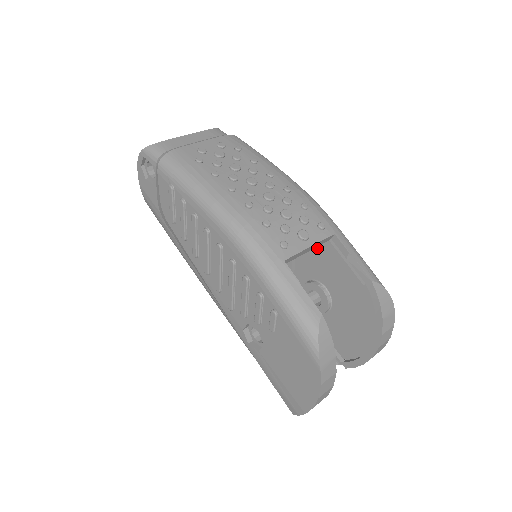
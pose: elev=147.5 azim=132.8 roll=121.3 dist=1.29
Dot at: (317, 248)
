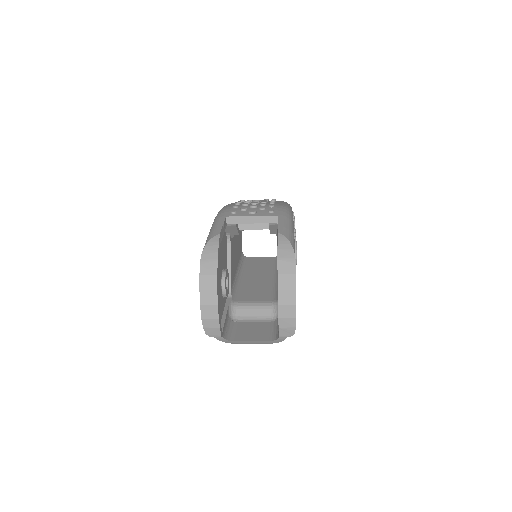
Dot at: occluded
